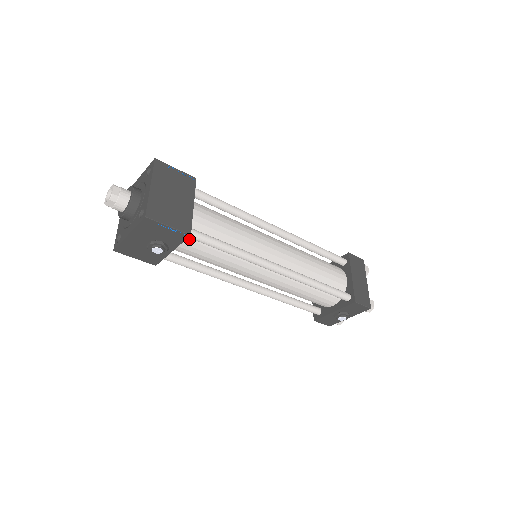
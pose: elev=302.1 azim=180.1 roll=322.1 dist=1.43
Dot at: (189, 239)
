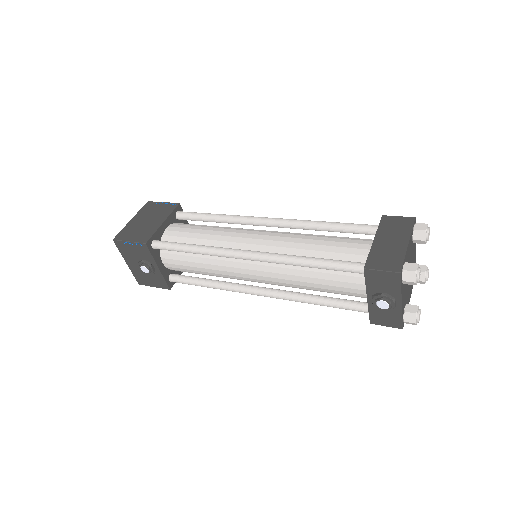
Dot at: (167, 253)
